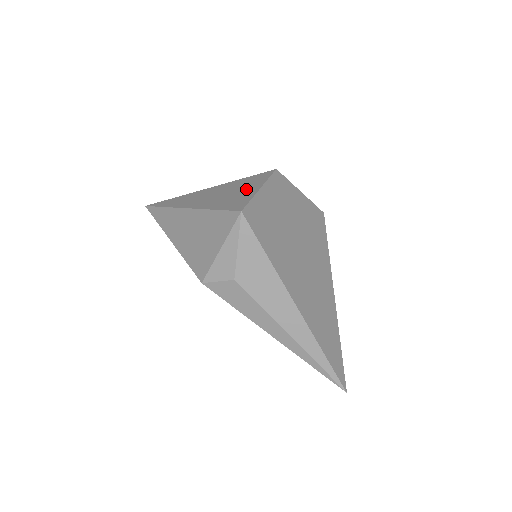
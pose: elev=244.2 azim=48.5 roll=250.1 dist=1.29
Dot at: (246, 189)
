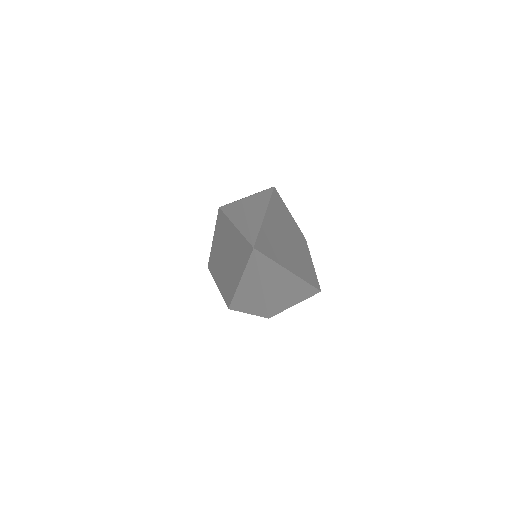
Dot at: occluded
